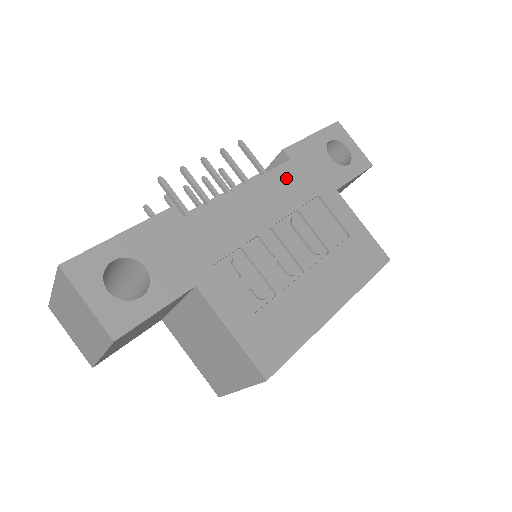
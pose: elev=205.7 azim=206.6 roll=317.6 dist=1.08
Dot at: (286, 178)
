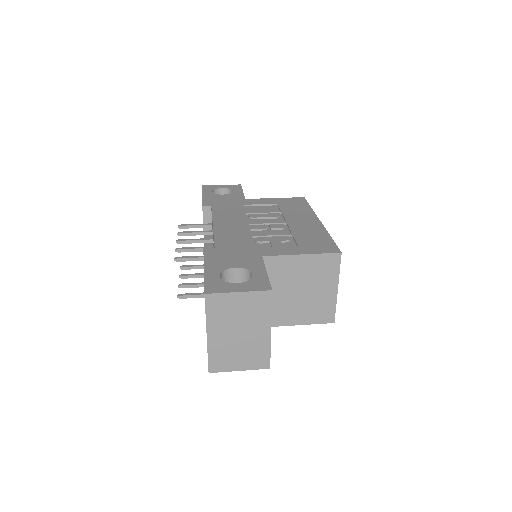
Dot at: (222, 211)
